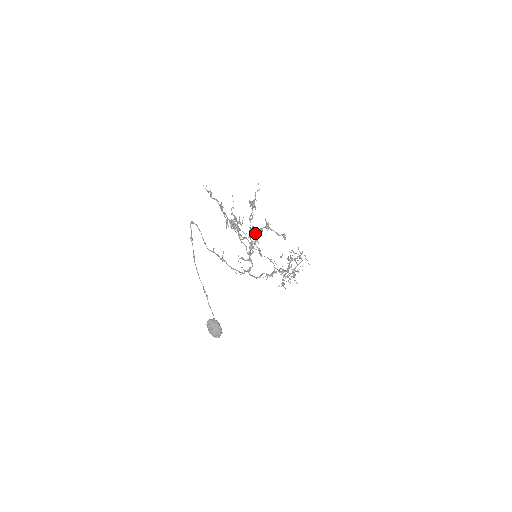
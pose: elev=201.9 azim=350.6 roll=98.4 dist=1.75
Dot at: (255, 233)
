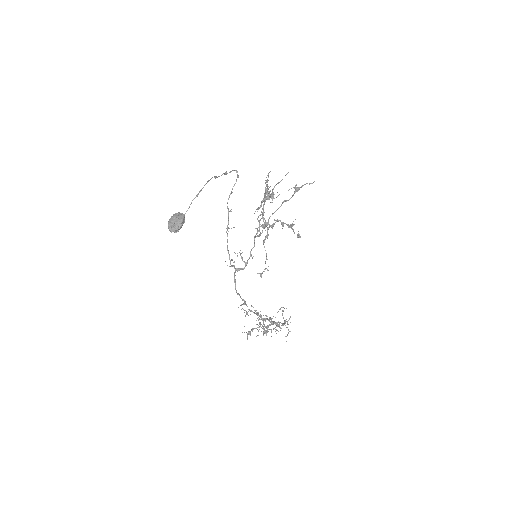
Dot at: (276, 221)
